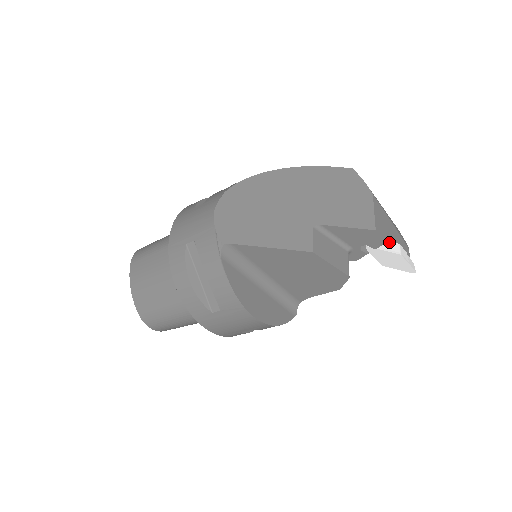
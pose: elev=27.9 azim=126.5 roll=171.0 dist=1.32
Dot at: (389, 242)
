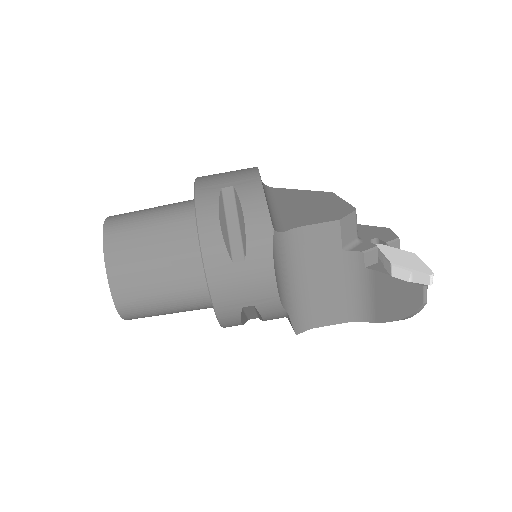
Dot at: occluded
